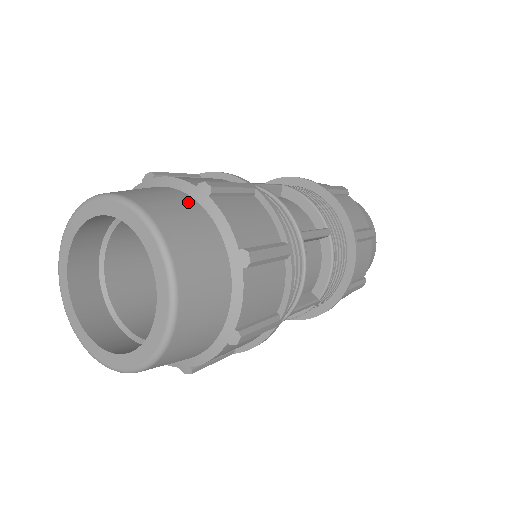
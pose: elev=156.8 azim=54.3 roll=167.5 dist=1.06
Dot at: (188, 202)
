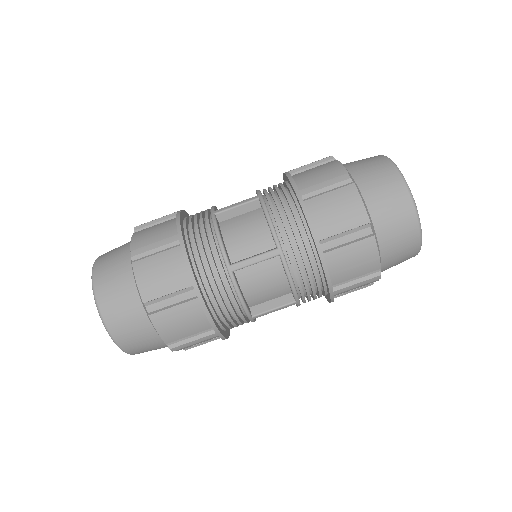
Dot at: (125, 266)
